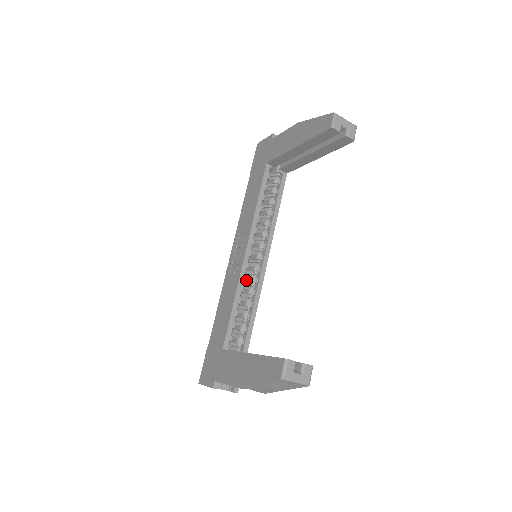
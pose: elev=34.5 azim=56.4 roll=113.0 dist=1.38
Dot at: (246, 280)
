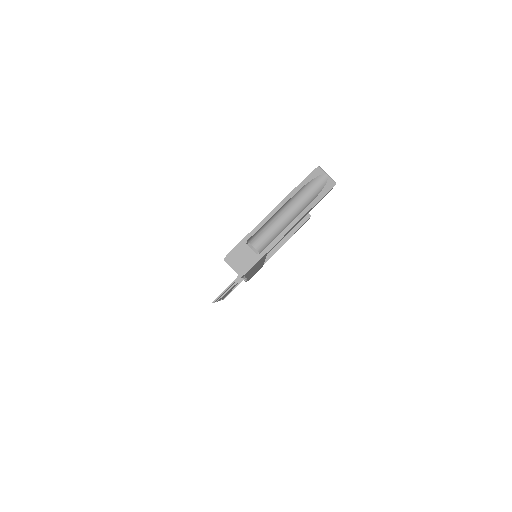
Dot at: occluded
